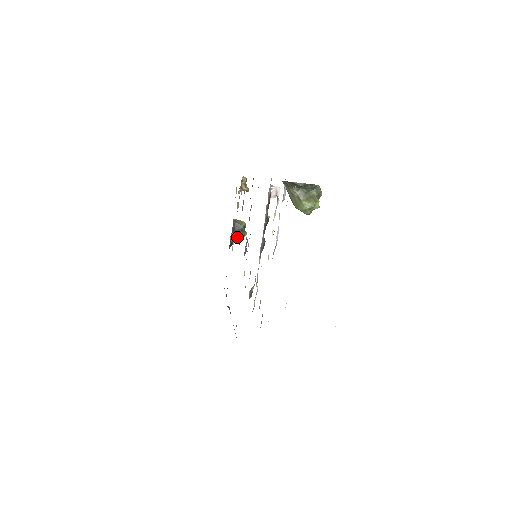
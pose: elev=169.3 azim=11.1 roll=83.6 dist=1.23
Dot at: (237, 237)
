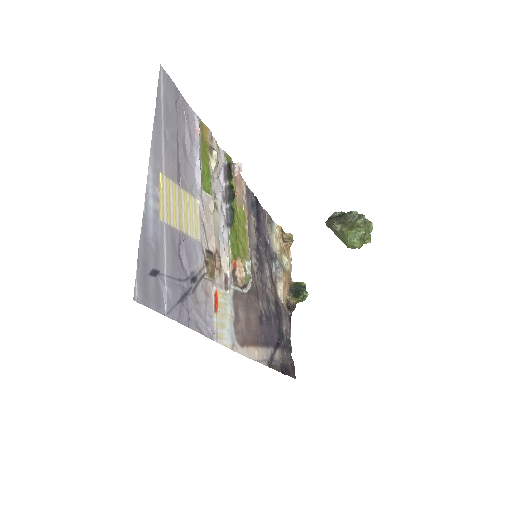
Dot at: (296, 298)
